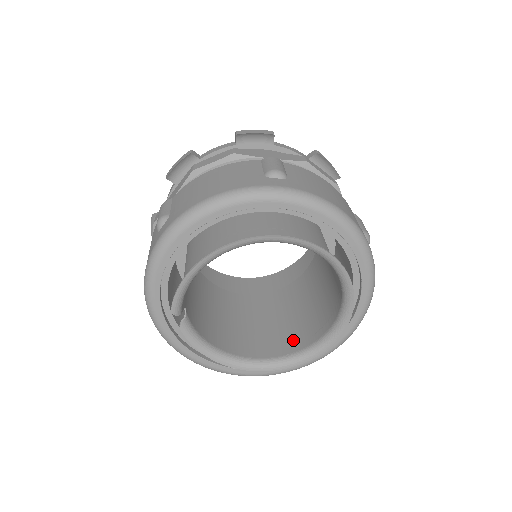
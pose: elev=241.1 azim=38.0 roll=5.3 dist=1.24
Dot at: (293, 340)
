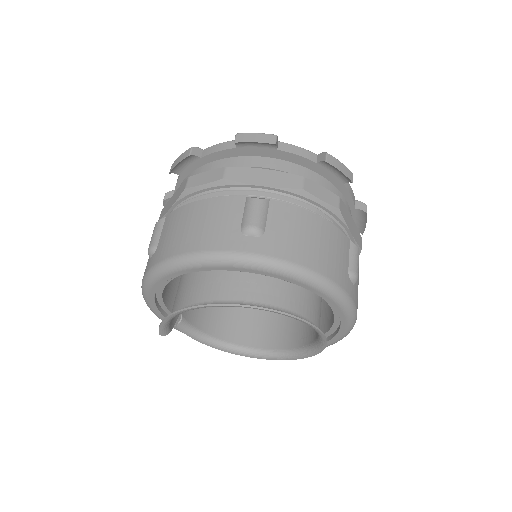
Dot at: (284, 335)
